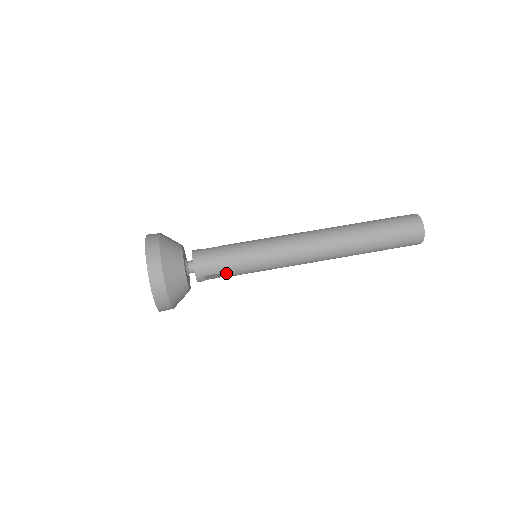
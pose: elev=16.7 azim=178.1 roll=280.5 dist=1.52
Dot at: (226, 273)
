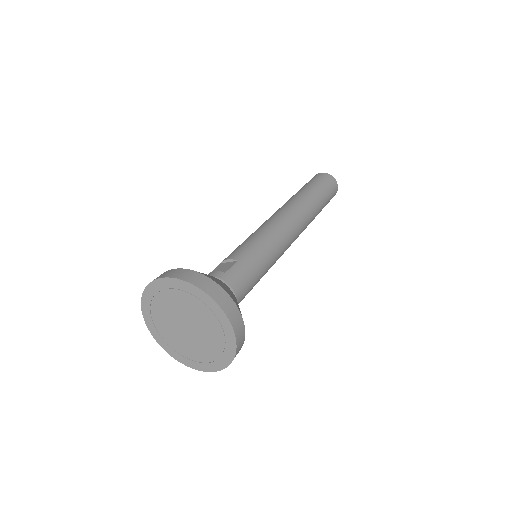
Dot at: occluded
